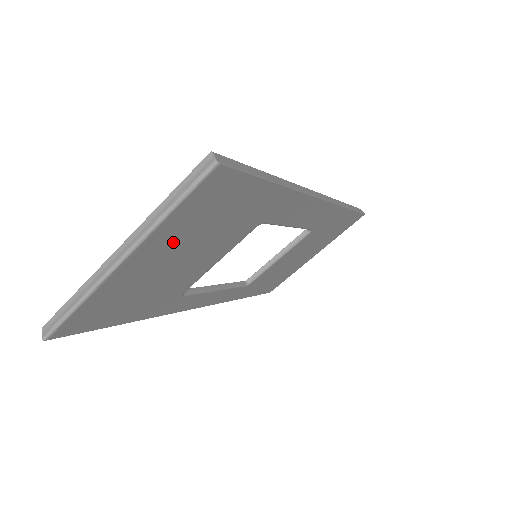
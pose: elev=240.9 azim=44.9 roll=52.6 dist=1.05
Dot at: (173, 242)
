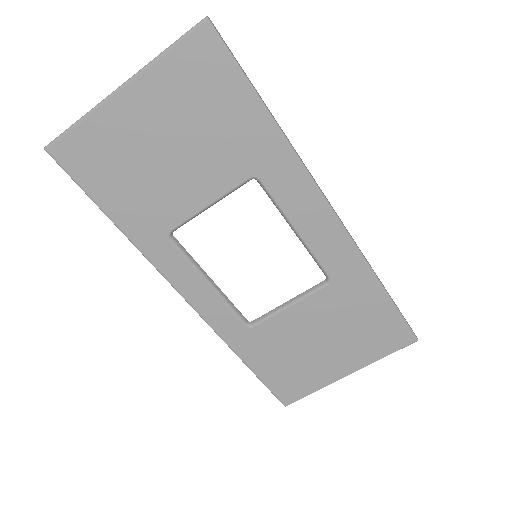
Dot at: (165, 105)
